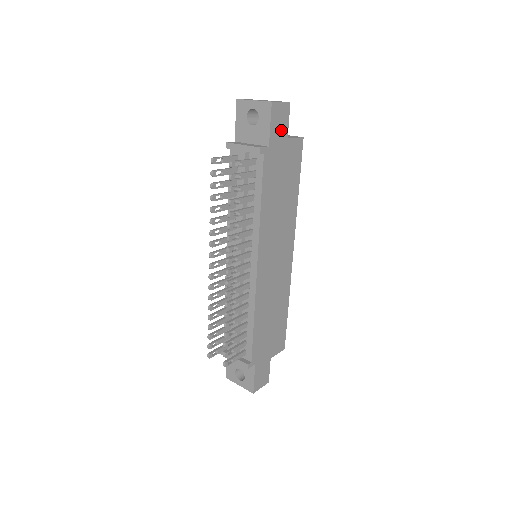
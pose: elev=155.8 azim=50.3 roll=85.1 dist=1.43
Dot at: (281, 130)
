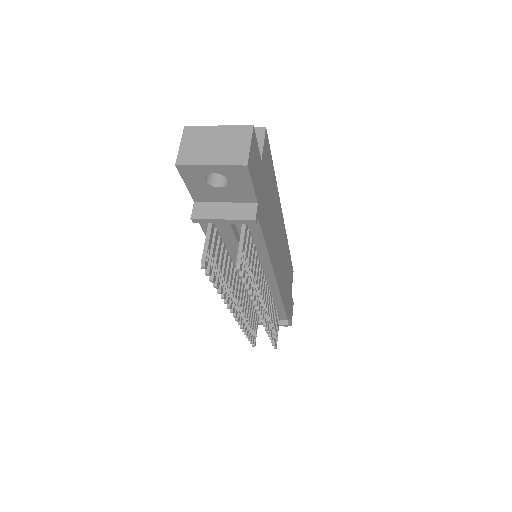
Dot at: (257, 167)
